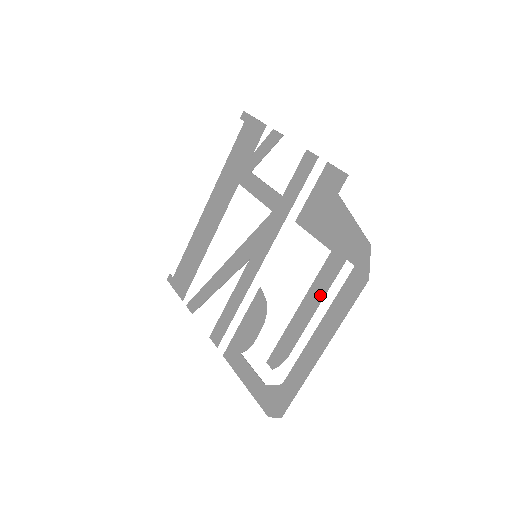
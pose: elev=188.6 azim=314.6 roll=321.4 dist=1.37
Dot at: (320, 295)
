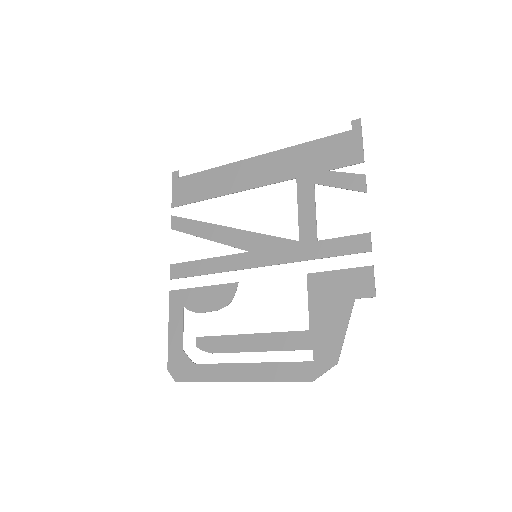
Dot at: (273, 347)
